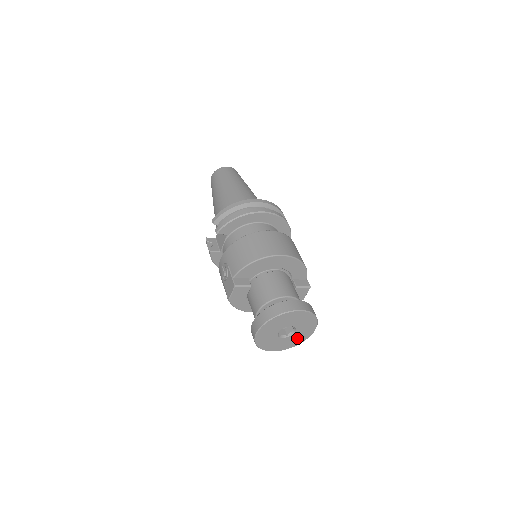
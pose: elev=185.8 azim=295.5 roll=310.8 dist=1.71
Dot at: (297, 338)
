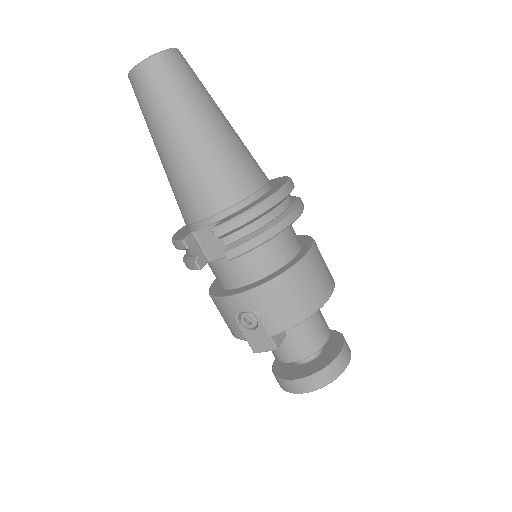
Dot at: occluded
